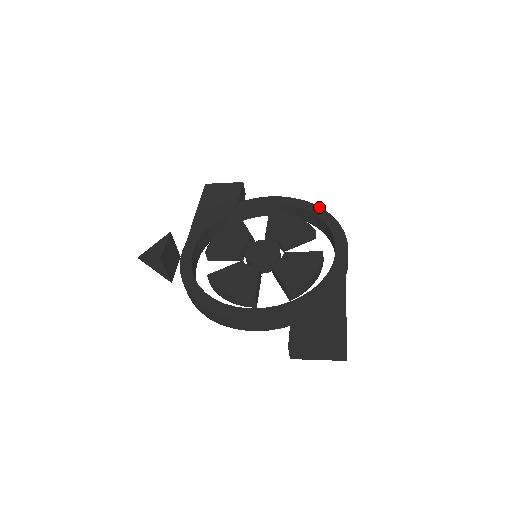
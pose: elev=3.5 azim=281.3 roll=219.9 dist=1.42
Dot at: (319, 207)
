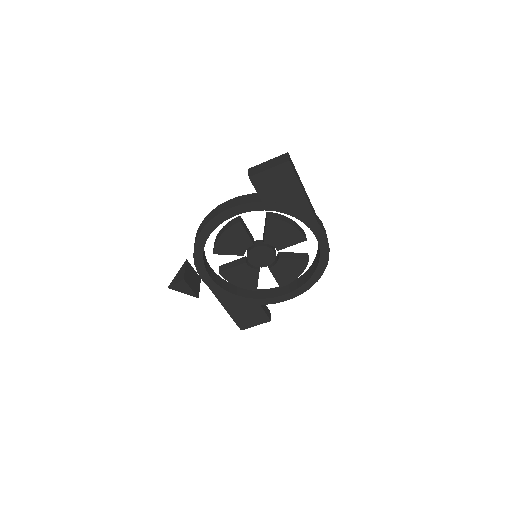
Dot at: occluded
